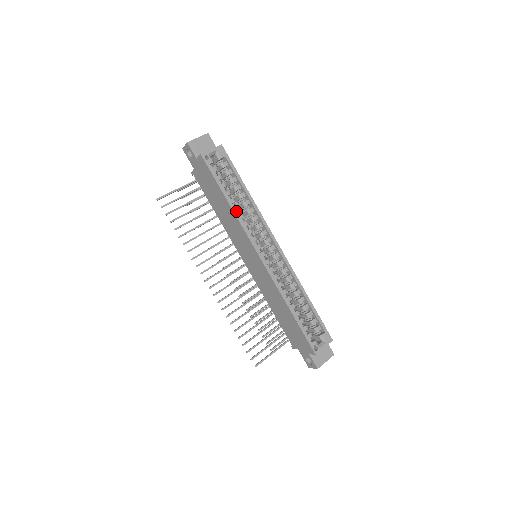
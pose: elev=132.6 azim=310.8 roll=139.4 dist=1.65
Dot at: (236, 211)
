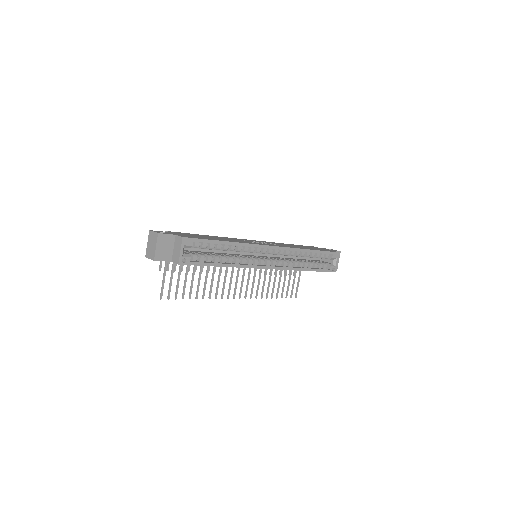
Dot at: (233, 265)
